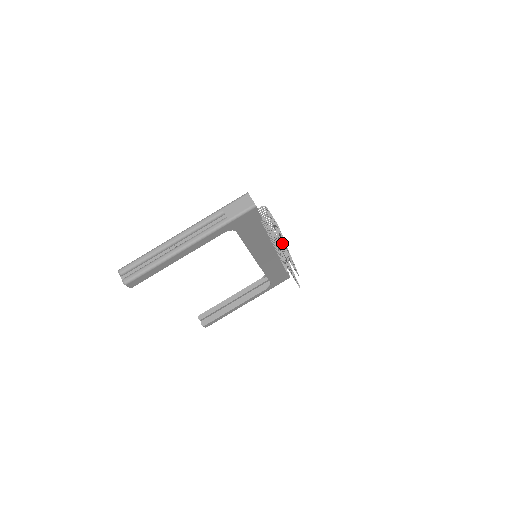
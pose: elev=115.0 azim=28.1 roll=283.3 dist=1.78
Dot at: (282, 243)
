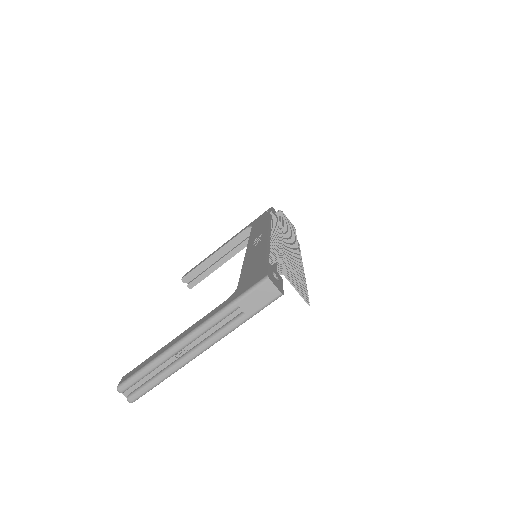
Dot at: occluded
